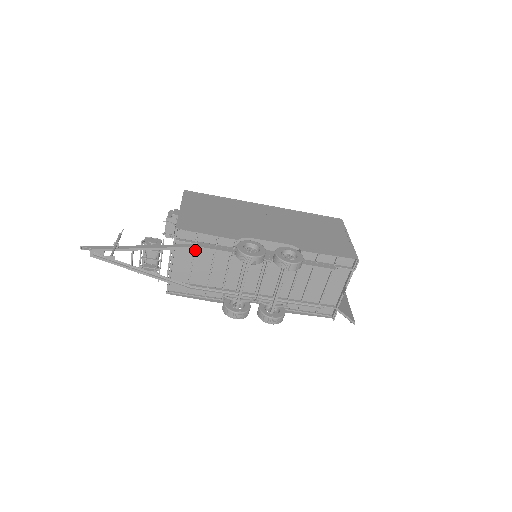
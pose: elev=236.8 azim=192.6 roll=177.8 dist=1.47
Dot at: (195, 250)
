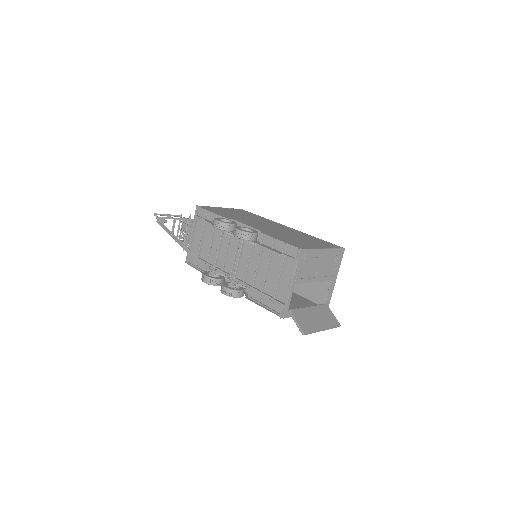
Dot at: (205, 227)
